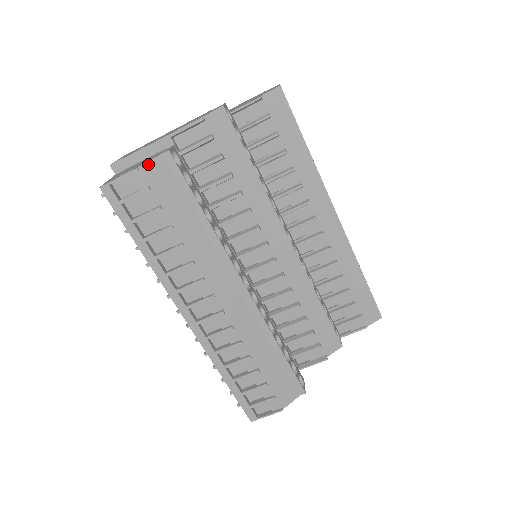
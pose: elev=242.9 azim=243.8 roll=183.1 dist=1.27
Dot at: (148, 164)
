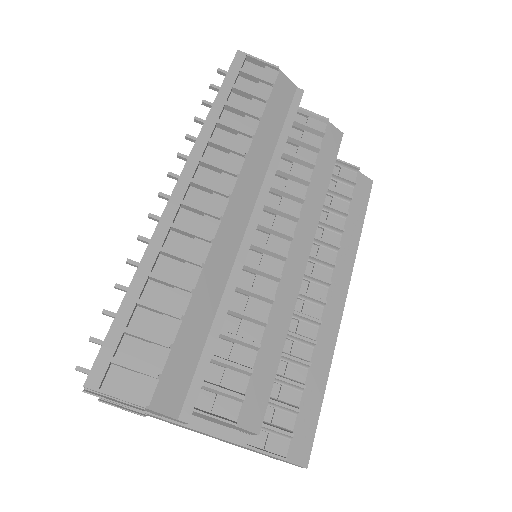
Dot at: (285, 77)
